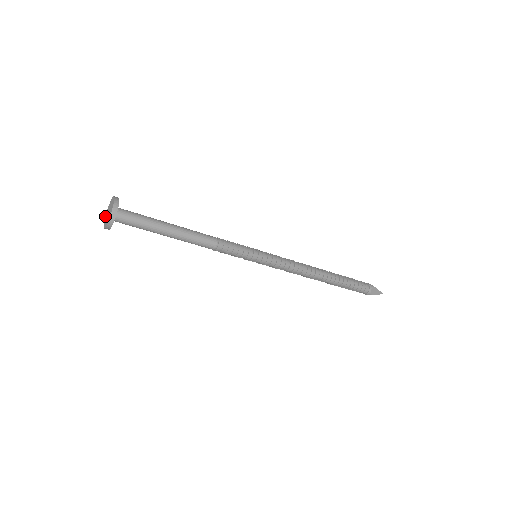
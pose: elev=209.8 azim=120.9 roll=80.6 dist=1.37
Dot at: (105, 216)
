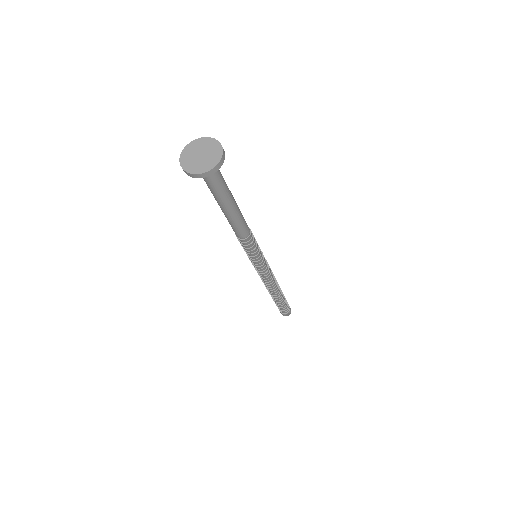
Dot at: (184, 169)
